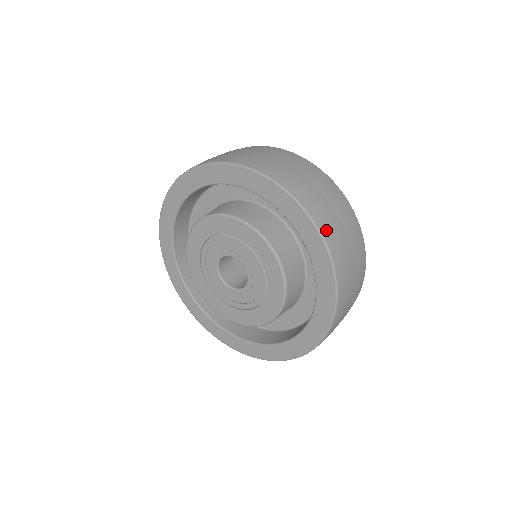
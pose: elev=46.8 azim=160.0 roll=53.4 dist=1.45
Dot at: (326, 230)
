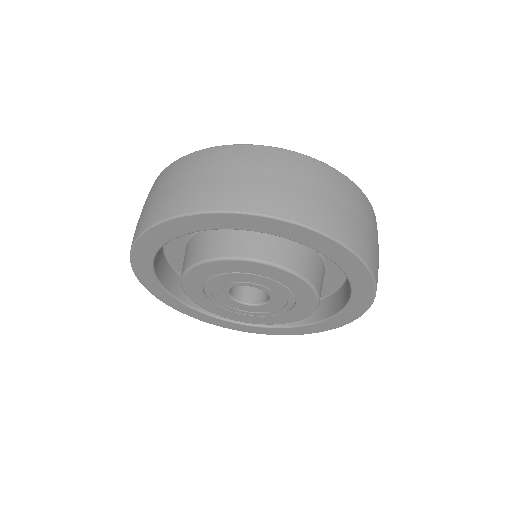
Dot at: (339, 232)
